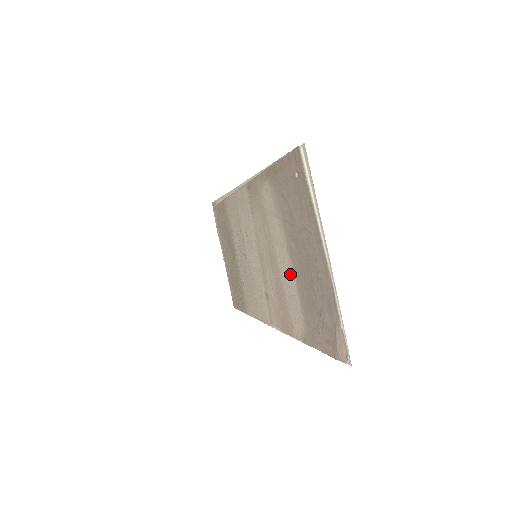
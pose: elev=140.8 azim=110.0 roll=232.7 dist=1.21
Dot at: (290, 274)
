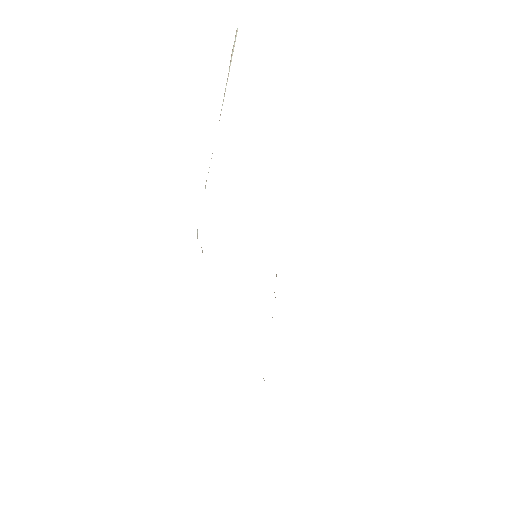
Dot at: occluded
